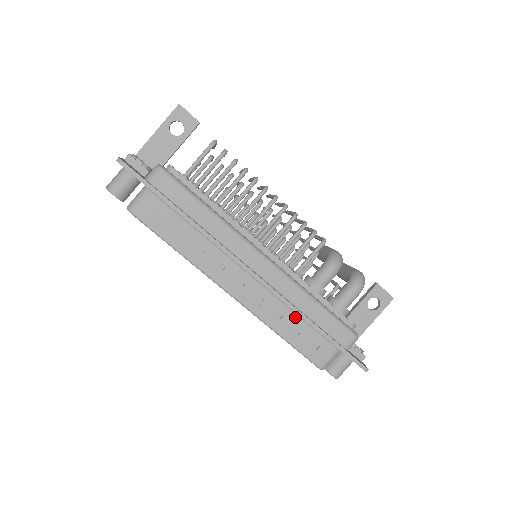
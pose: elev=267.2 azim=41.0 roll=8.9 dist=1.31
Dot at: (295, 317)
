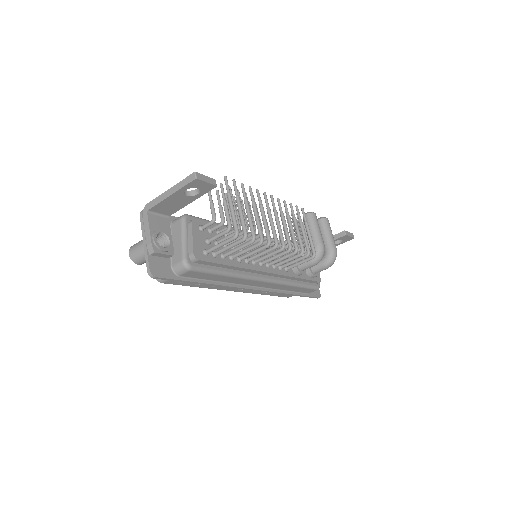
Dot at: occluded
